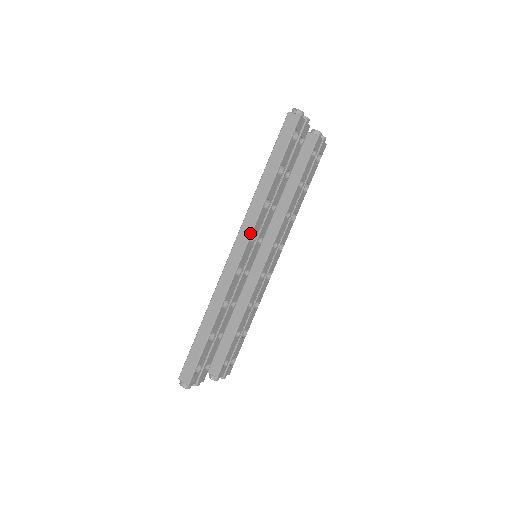
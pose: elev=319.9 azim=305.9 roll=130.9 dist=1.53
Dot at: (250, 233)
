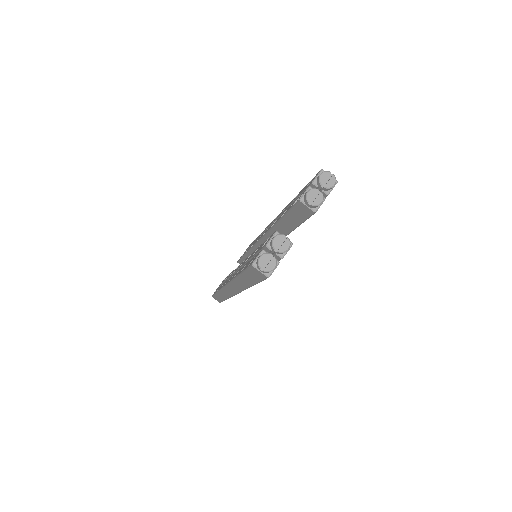
Dot at: (239, 292)
